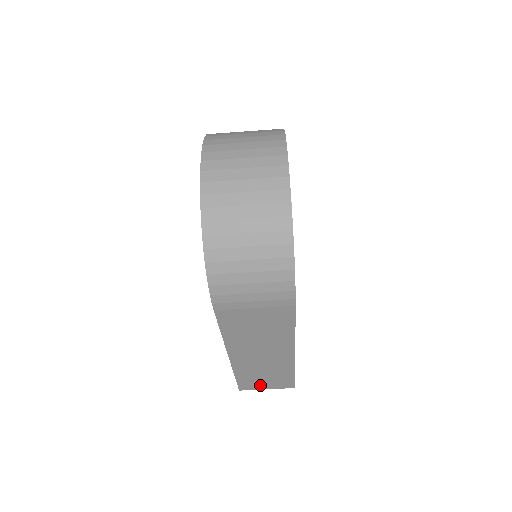
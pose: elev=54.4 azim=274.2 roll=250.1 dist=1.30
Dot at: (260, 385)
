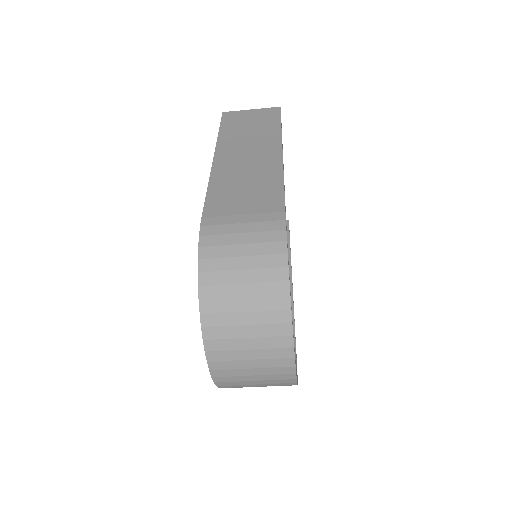
Dot at: occluded
